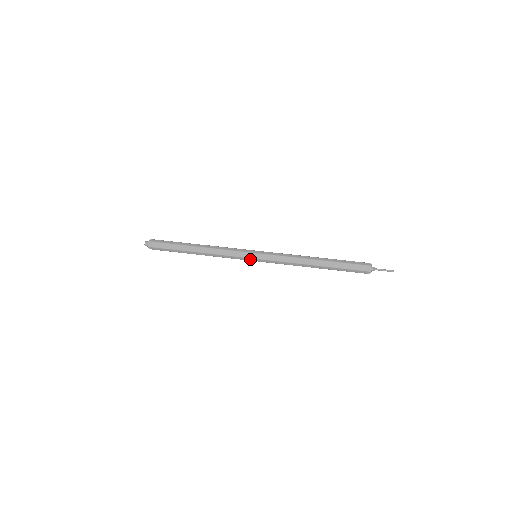
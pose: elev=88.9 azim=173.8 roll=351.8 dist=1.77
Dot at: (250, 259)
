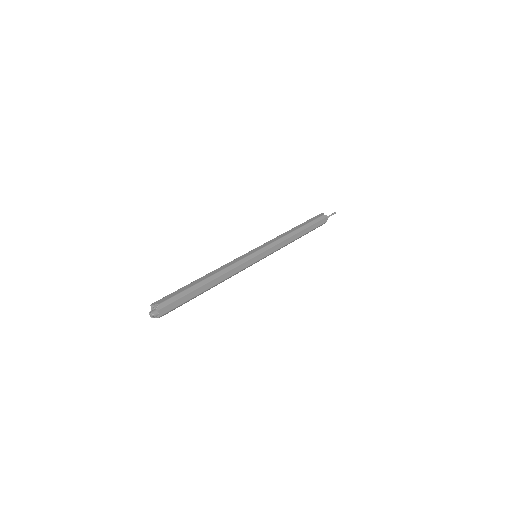
Dot at: occluded
